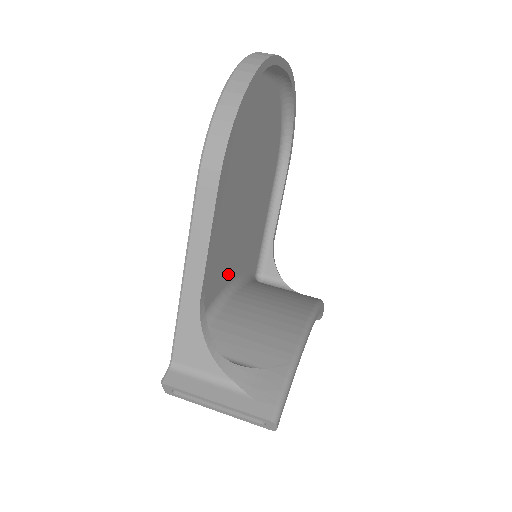
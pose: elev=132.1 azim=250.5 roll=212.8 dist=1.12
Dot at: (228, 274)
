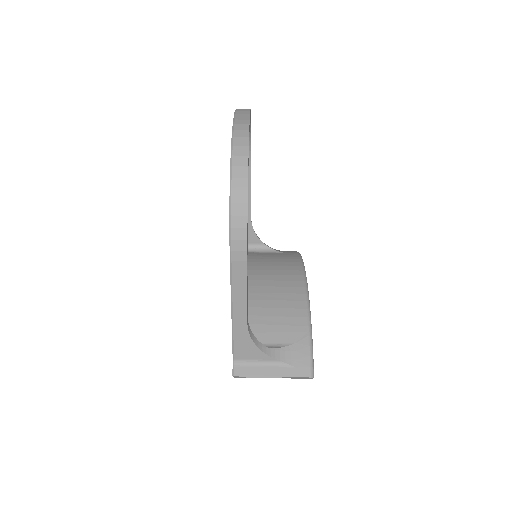
Dot at: occluded
